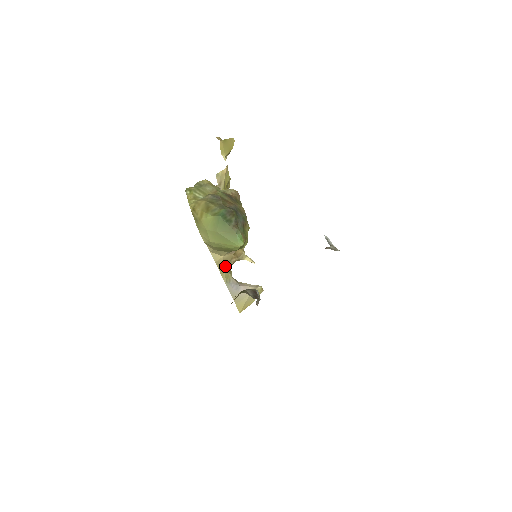
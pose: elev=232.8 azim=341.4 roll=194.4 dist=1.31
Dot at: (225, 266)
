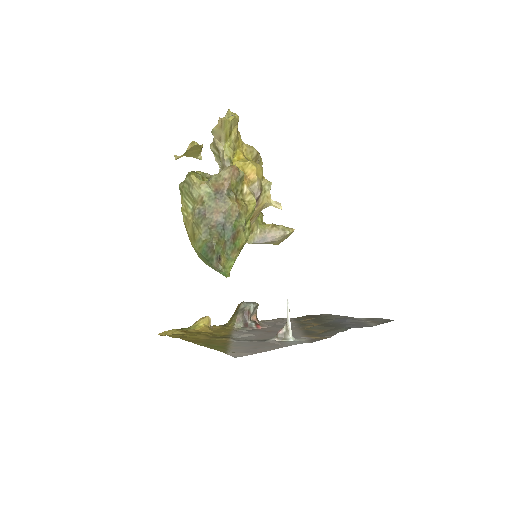
Dot at: occluded
